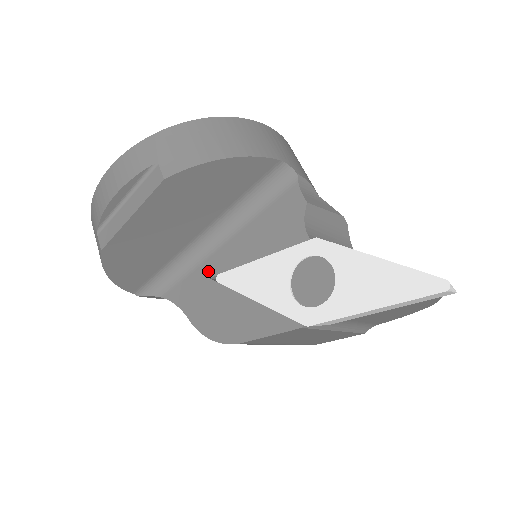
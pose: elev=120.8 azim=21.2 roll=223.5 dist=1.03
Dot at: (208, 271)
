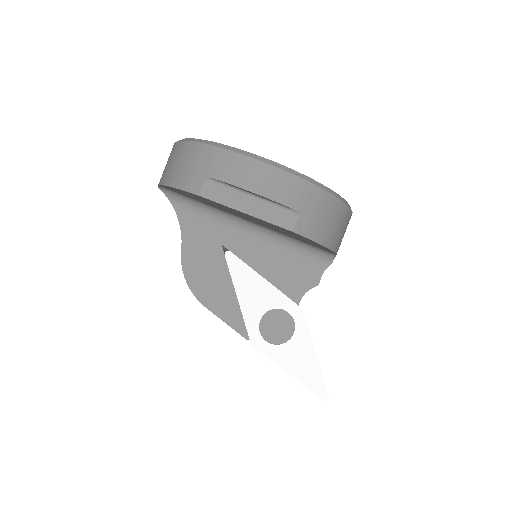
Dot at: (225, 239)
